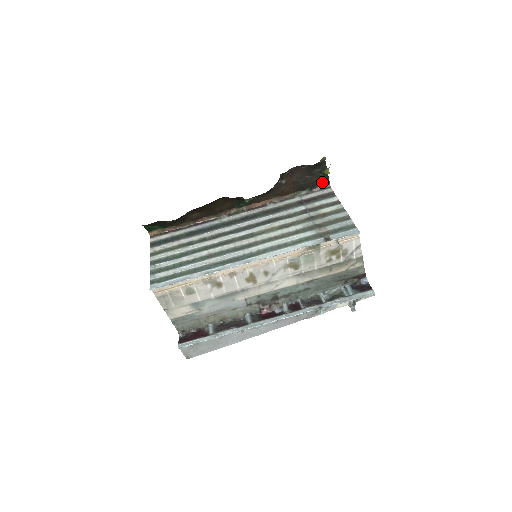
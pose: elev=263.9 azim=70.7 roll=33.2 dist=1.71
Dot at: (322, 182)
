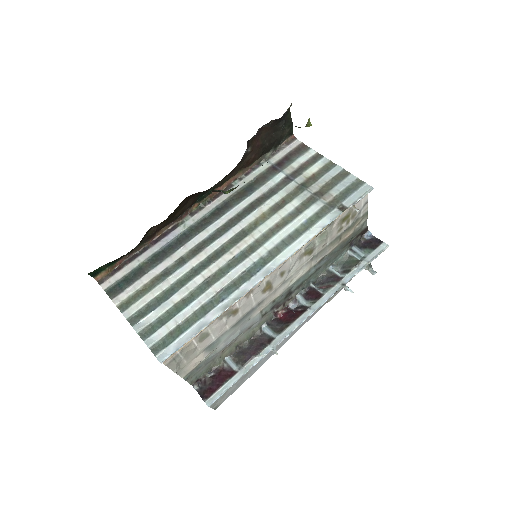
Dot at: (286, 135)
